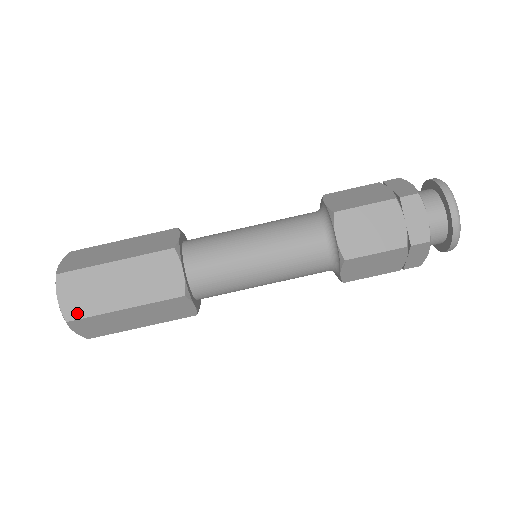
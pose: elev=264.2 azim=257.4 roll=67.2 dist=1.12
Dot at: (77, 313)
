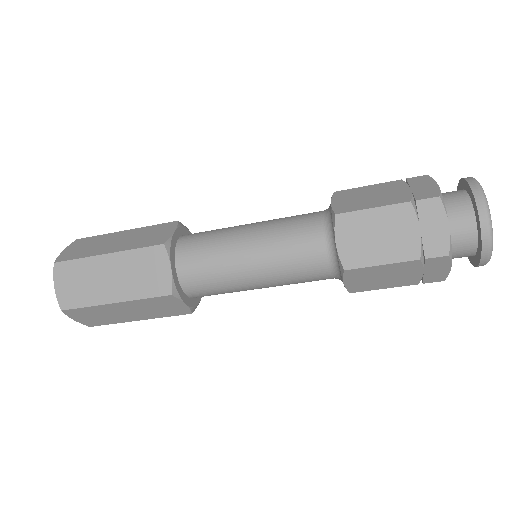
Dot at: (96, 324)
